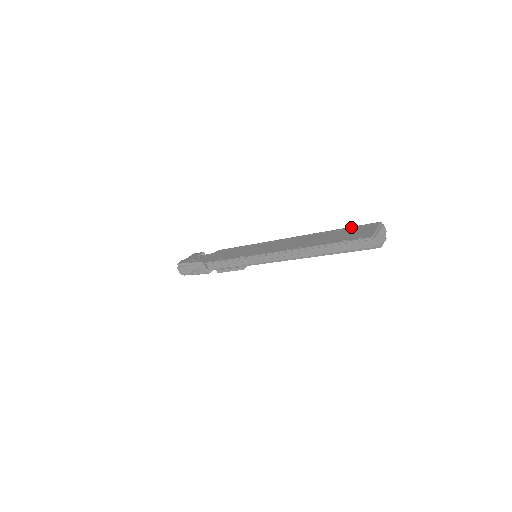
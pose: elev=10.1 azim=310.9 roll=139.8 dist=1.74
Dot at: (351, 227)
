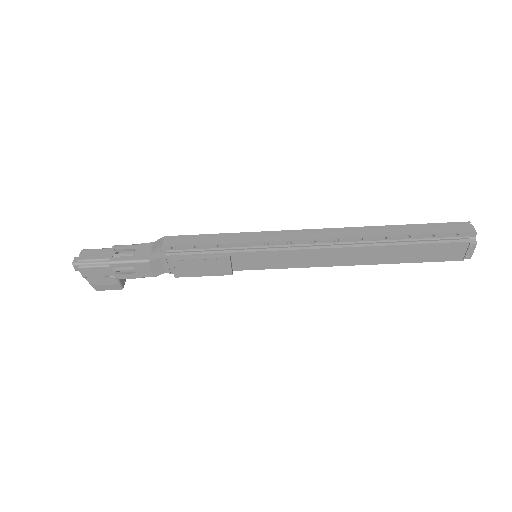
Dot at: occluded
